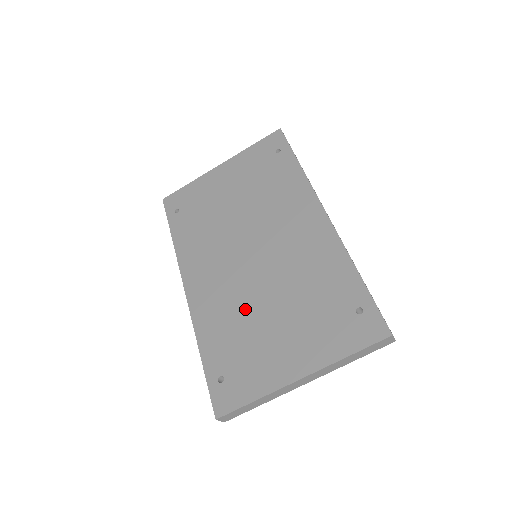
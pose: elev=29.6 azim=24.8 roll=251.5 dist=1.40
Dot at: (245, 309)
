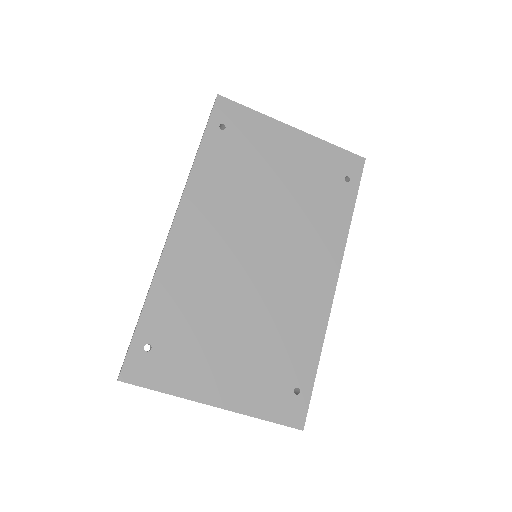
Dot at: (215, 302)
